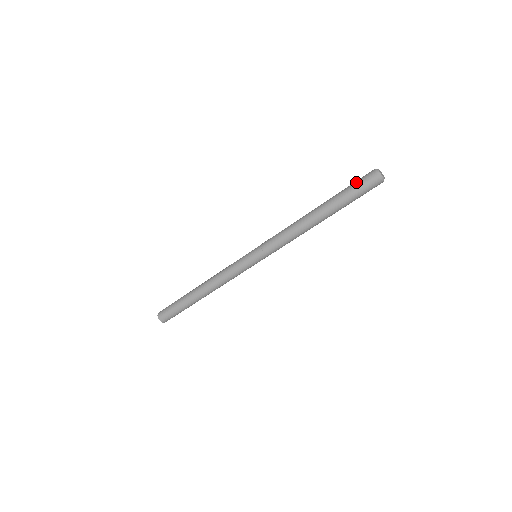
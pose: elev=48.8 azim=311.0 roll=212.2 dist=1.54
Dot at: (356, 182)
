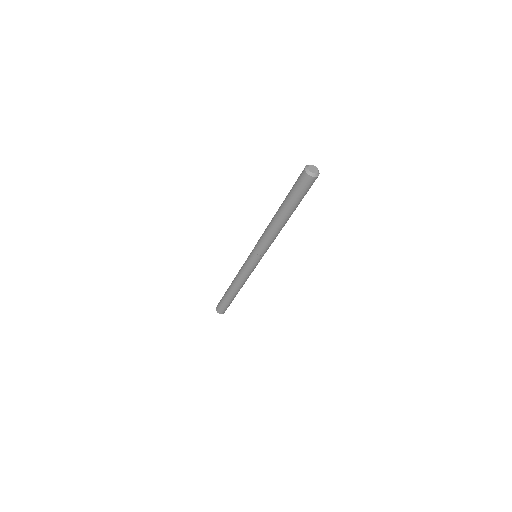
Dot at: occluded
